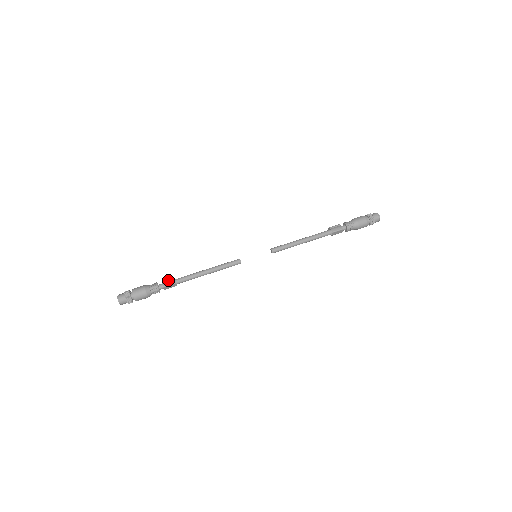
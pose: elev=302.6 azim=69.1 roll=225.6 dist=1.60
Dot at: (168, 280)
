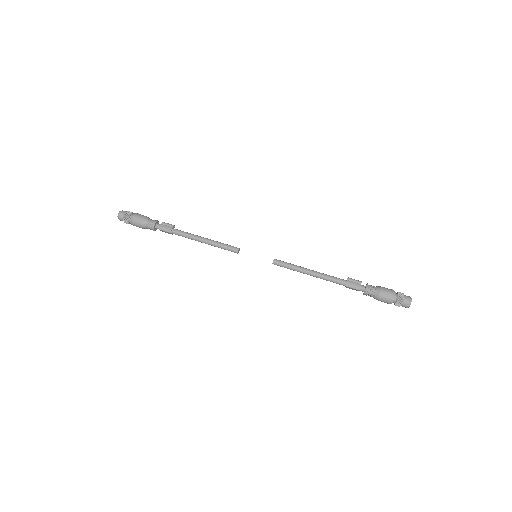
Dot at: (167, 225)
